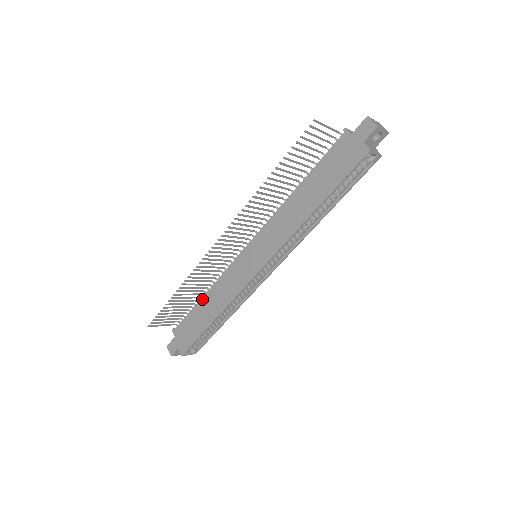
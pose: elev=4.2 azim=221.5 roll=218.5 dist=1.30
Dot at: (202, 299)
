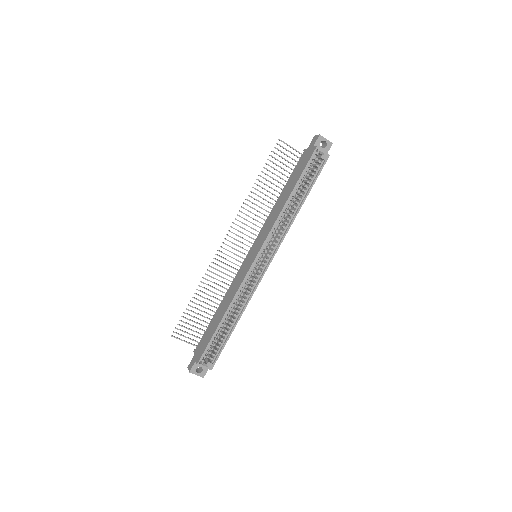
Dot at: (217, 309)
